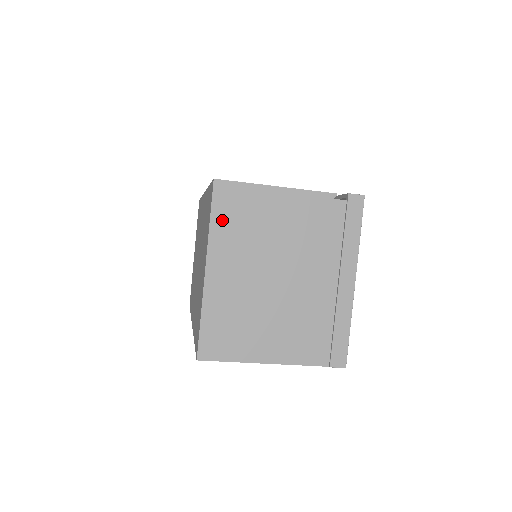
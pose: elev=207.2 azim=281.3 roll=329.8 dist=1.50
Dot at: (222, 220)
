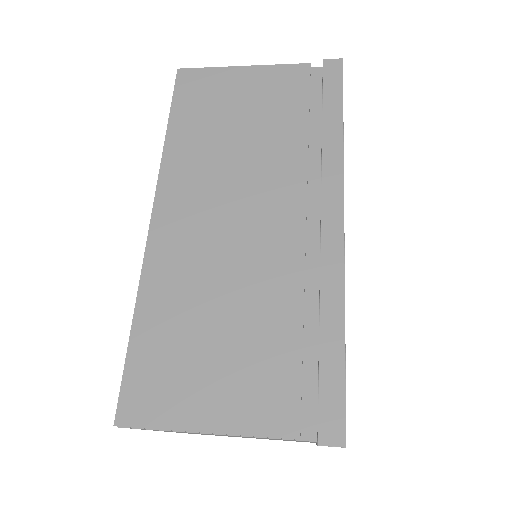
Dot at: occluded
